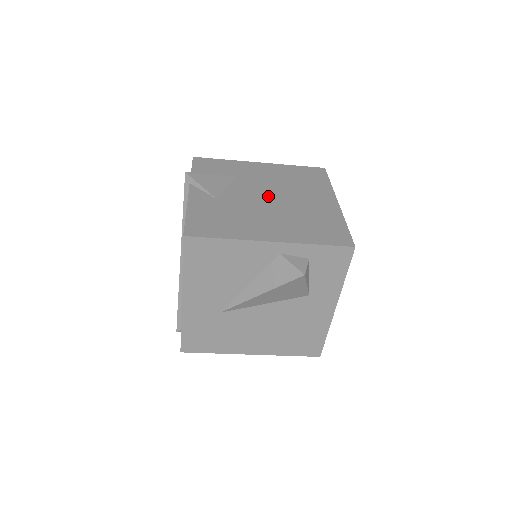
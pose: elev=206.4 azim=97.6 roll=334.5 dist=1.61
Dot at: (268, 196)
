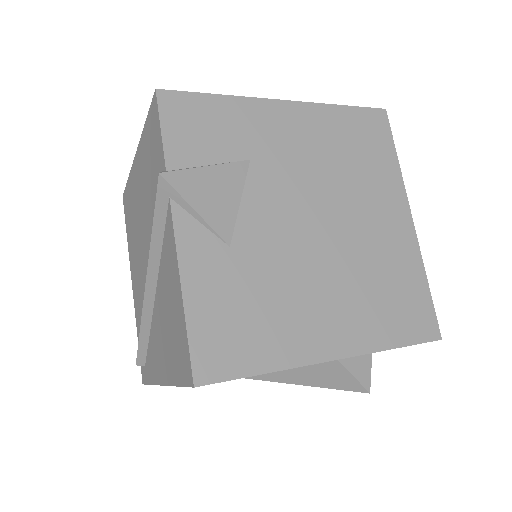
Dot at: (313, 219)
